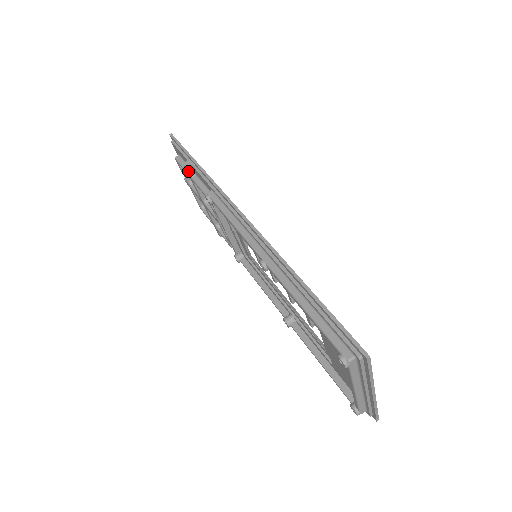
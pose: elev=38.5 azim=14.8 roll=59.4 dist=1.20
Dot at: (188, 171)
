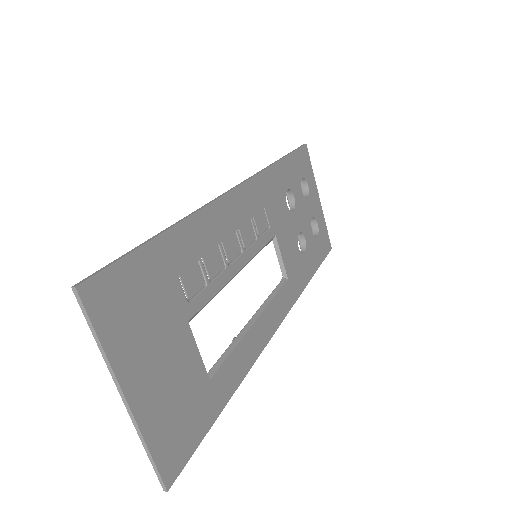
Dot at: occluded
